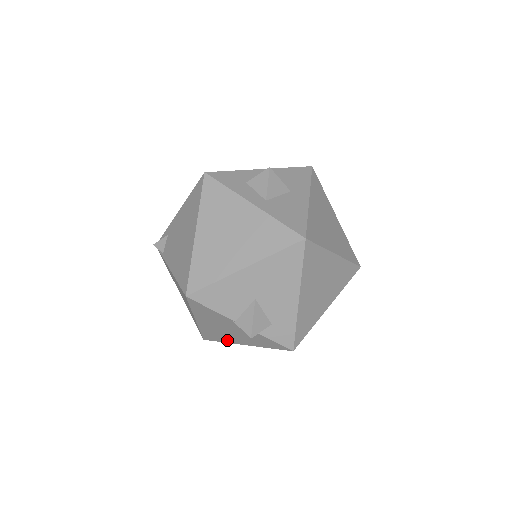
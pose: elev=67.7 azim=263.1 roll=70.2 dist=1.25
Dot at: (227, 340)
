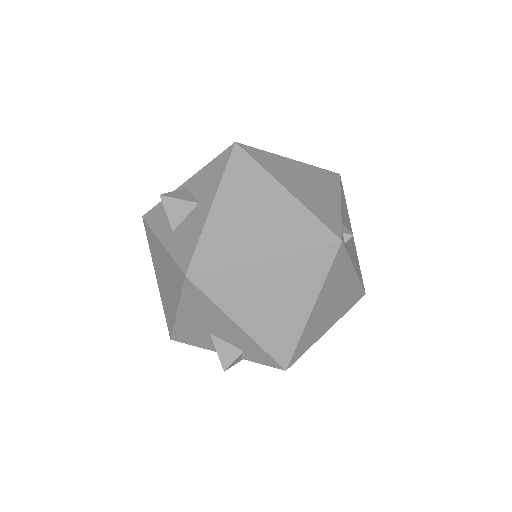
Dot at: occluded
